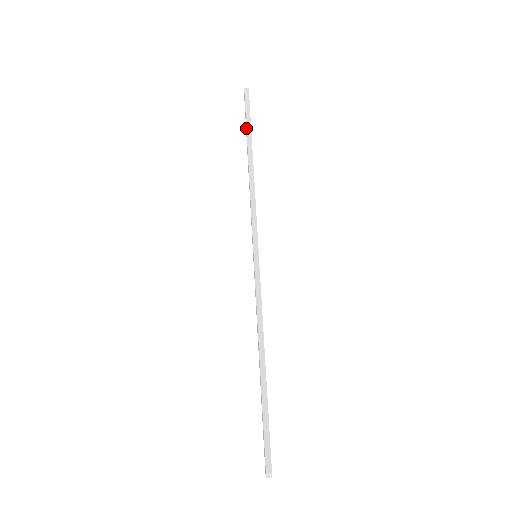
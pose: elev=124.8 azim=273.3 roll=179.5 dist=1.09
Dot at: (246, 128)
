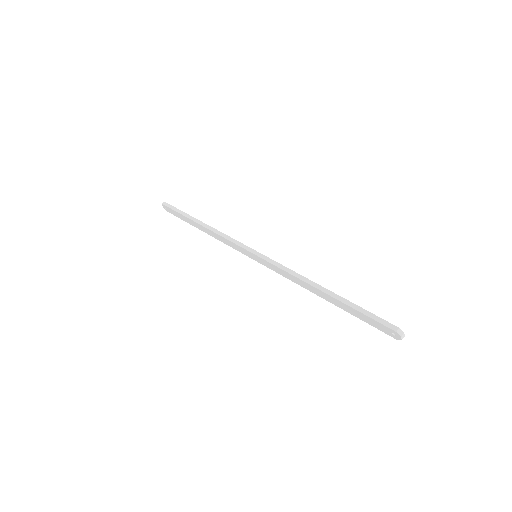
Dot at: (182, 215)
